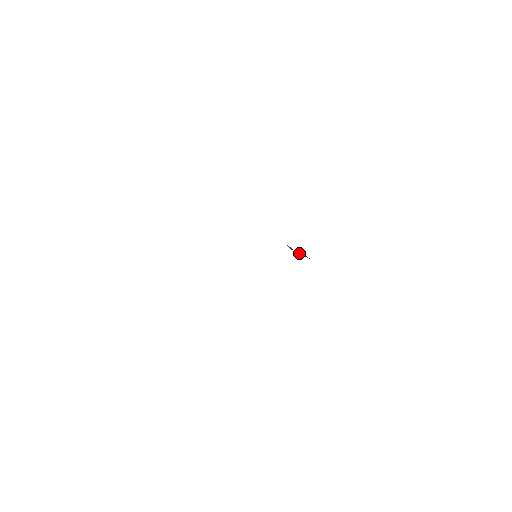
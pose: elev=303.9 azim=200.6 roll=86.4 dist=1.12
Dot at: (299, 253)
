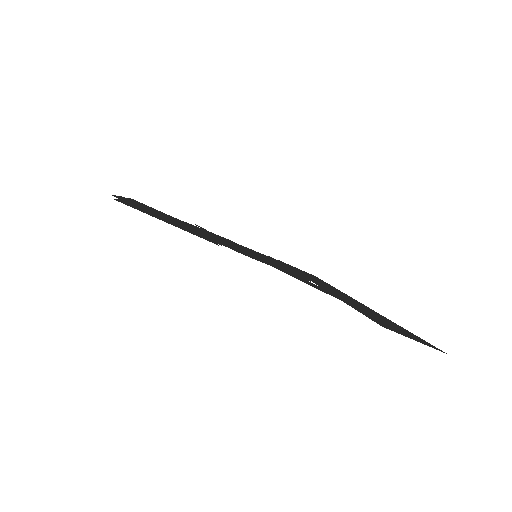
Dot at: occluded
